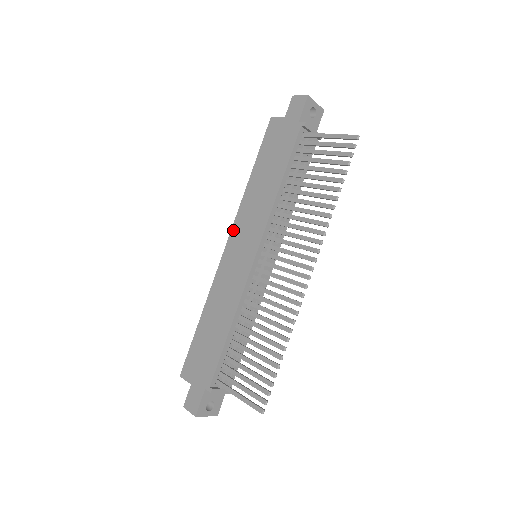
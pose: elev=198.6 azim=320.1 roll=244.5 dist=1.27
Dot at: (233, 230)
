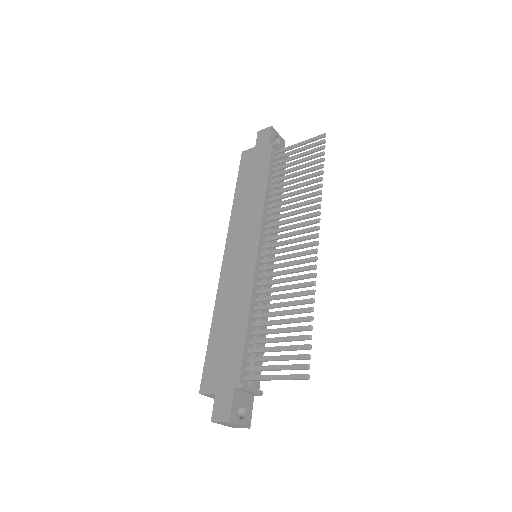
Dot at: (228, 241)
